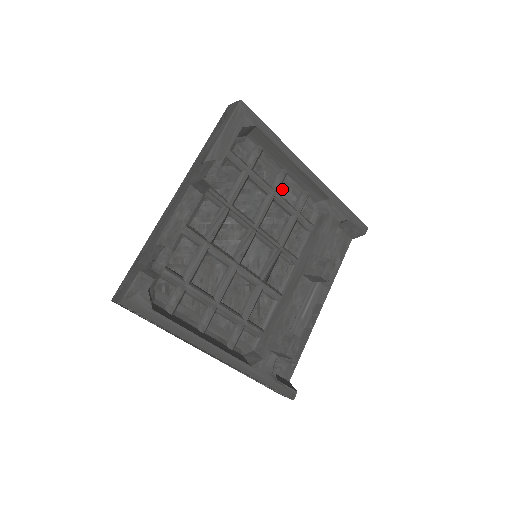
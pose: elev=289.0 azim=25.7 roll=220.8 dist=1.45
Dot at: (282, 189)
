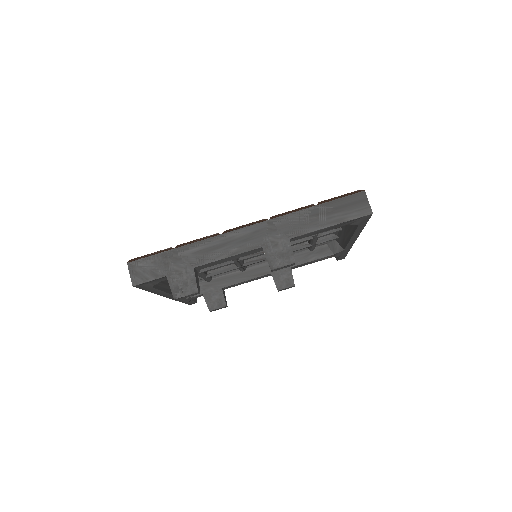
Dot at: occluded
